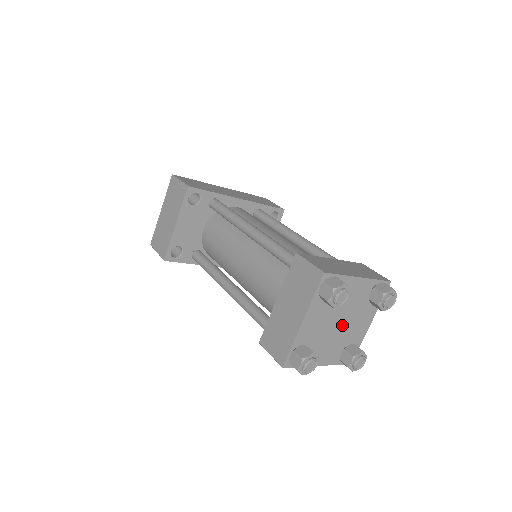
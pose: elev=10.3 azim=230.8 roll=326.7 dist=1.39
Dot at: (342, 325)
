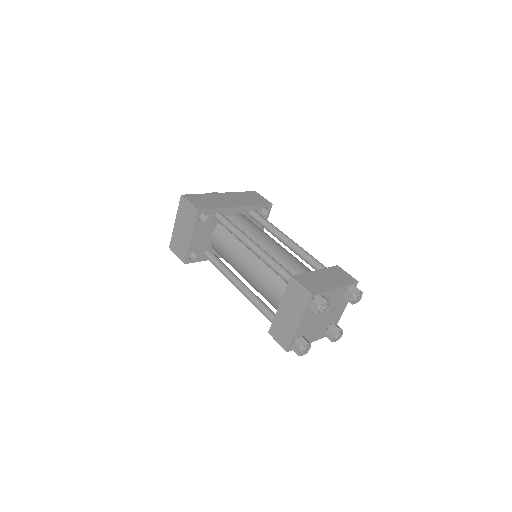
Dot at: (325, 317)
